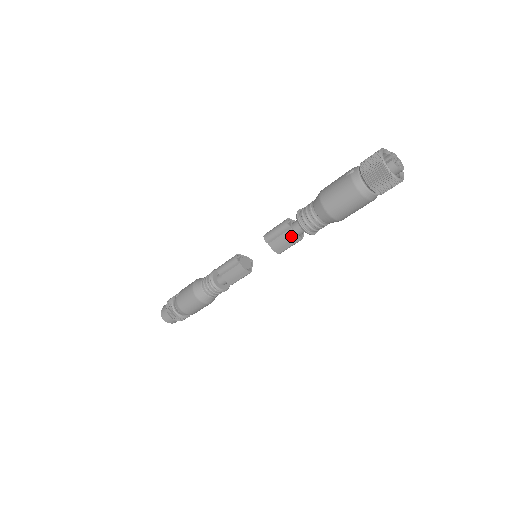
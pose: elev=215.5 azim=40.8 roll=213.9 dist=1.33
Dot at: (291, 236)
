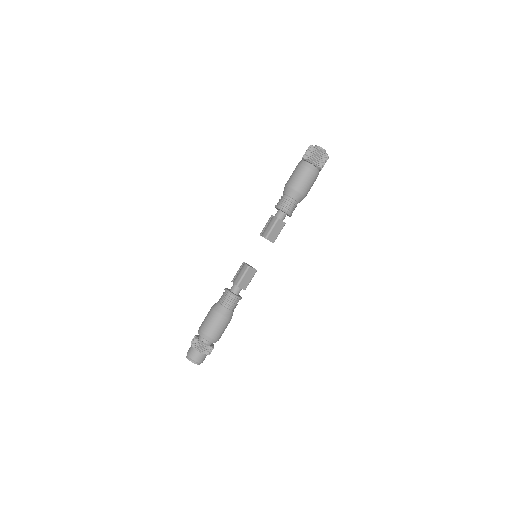
Dot at: (272, 219)
